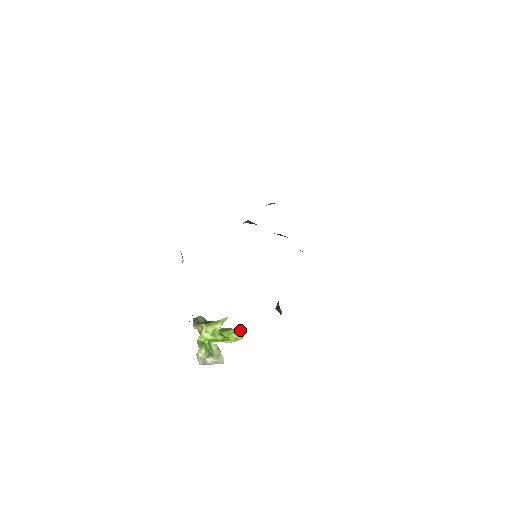
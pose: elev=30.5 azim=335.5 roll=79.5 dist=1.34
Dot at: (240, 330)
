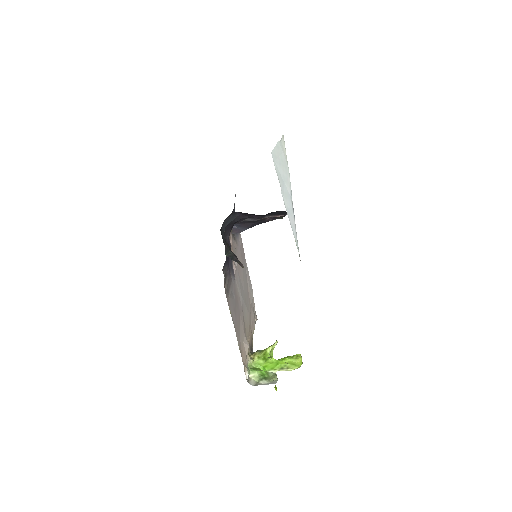
Dot at: occluded
